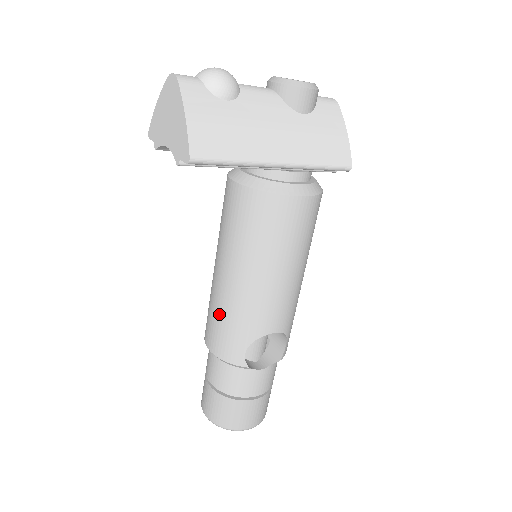
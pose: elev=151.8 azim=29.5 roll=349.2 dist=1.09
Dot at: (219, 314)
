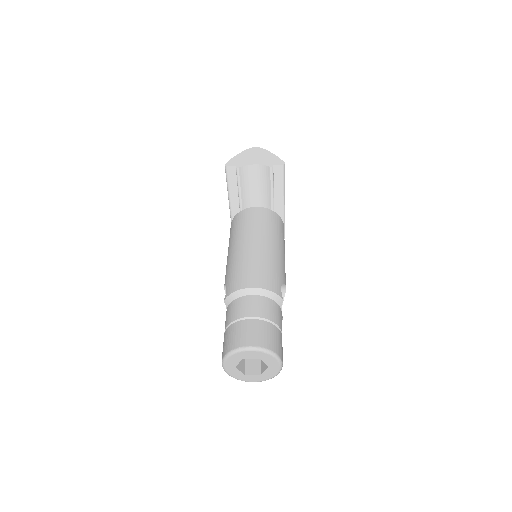
Dot at: (261, 263)
